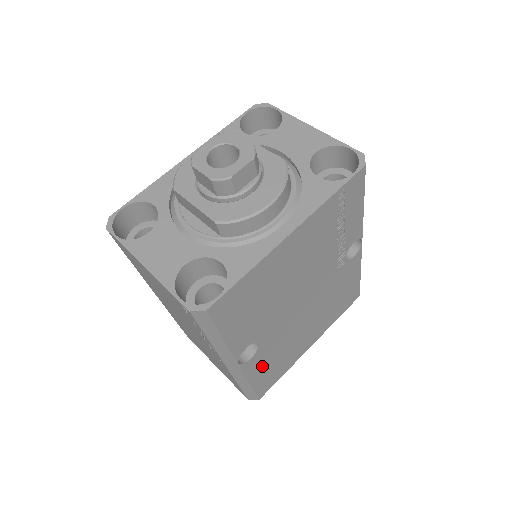
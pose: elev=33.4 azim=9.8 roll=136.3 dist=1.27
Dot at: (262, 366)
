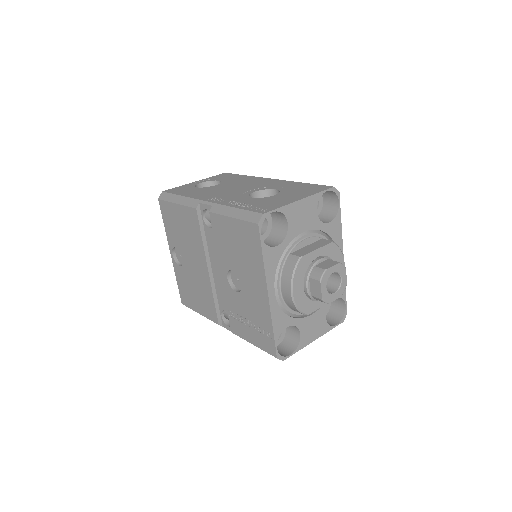
Dot at: occluded
